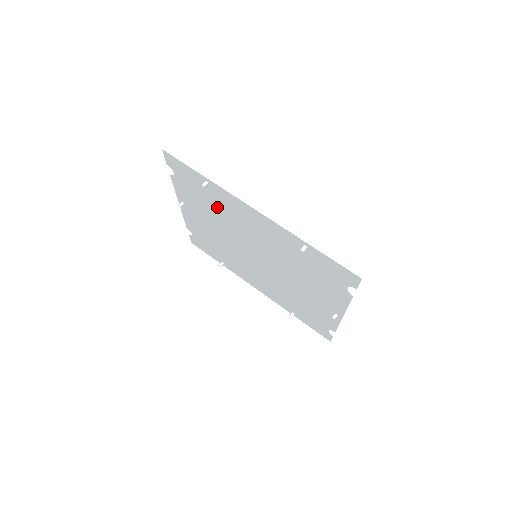
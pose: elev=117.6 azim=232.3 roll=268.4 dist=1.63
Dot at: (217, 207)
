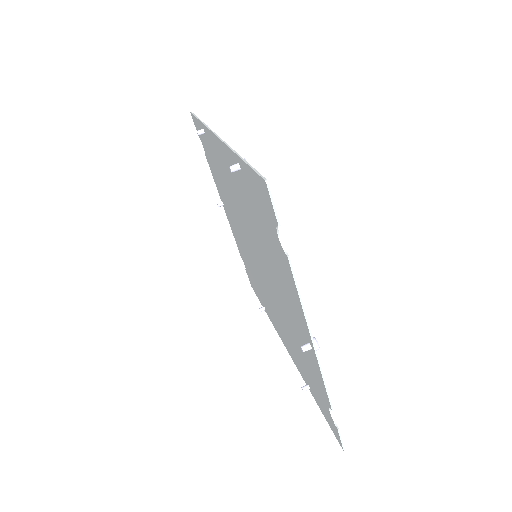
Dot at: (220, 175)
